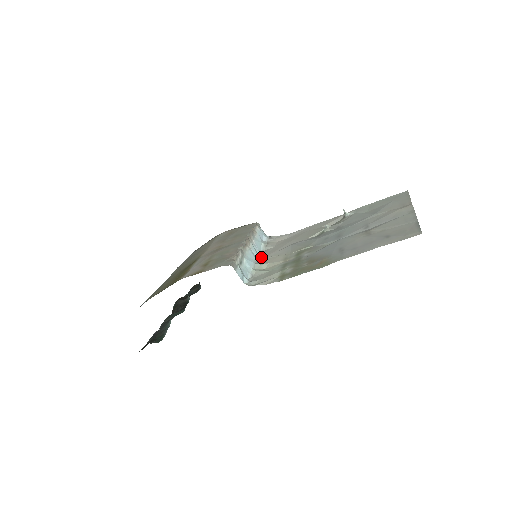
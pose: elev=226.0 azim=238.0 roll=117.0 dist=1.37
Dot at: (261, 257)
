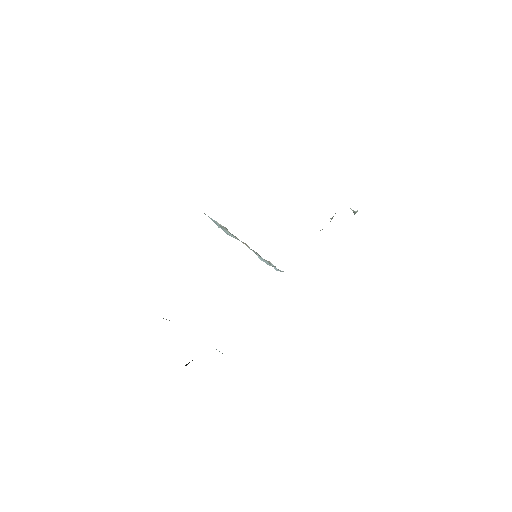
Dot at: occluded
